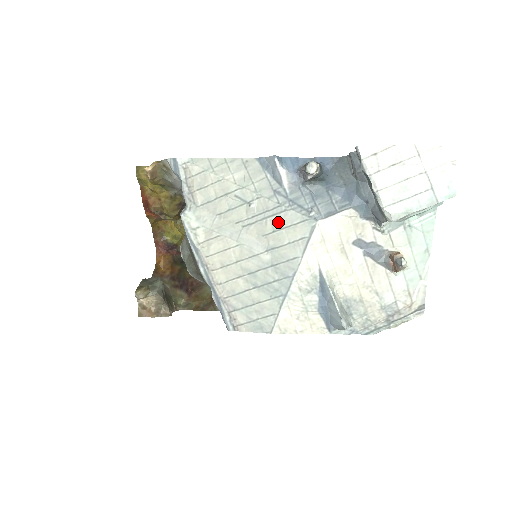
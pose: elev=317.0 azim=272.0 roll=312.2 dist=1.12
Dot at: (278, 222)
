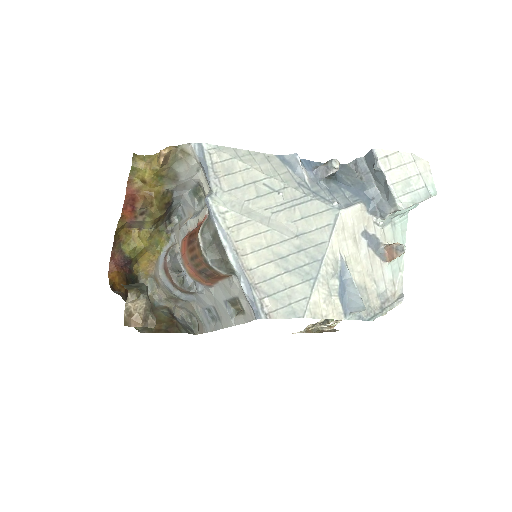
Dot at: (305, 210)
